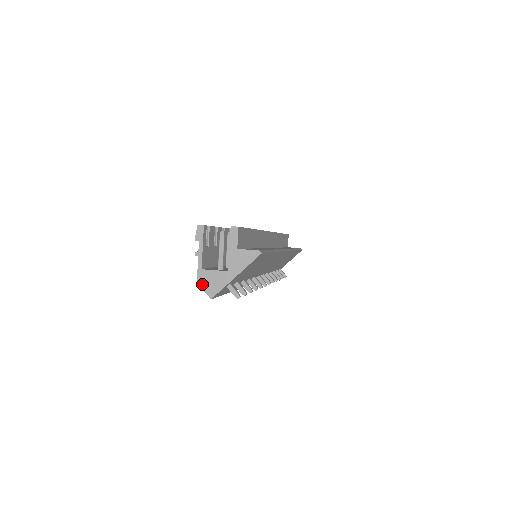
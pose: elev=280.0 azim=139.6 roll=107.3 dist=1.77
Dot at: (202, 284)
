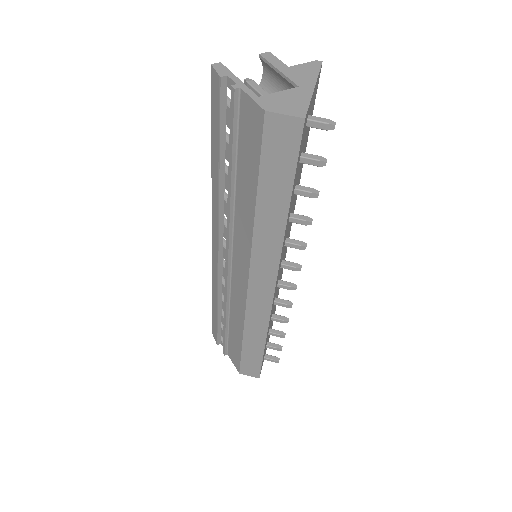
Dot at: (275, 109)
